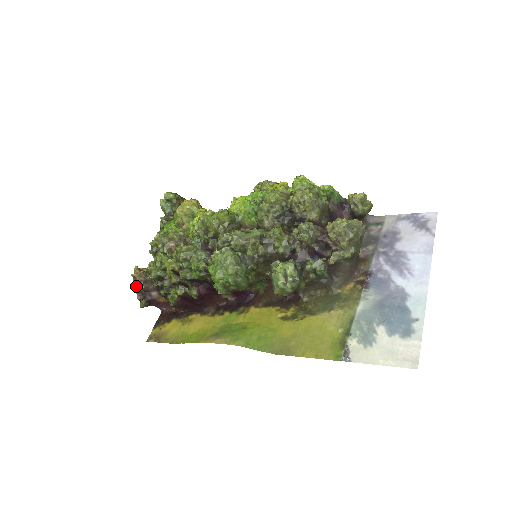
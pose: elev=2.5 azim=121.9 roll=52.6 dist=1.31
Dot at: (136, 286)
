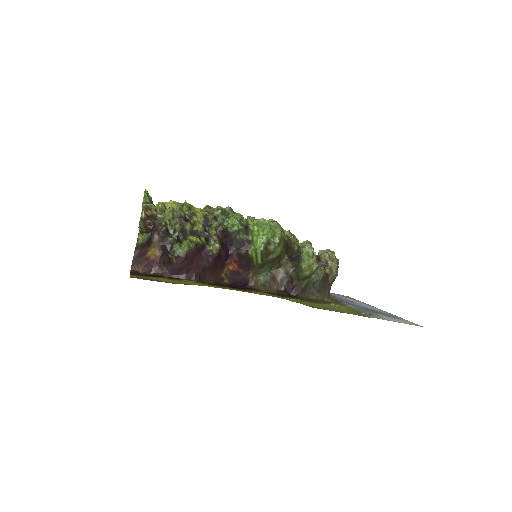
Dot at: (147, 215)
